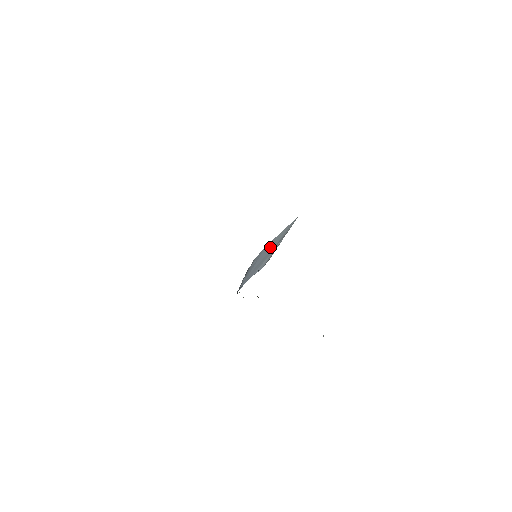
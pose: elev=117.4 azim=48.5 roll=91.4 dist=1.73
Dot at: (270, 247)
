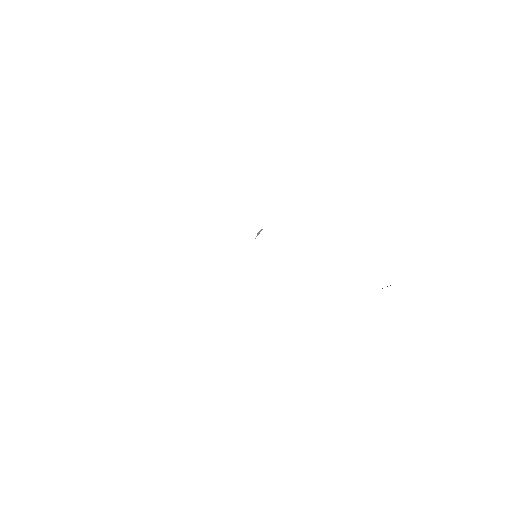
Dot at: occluded
